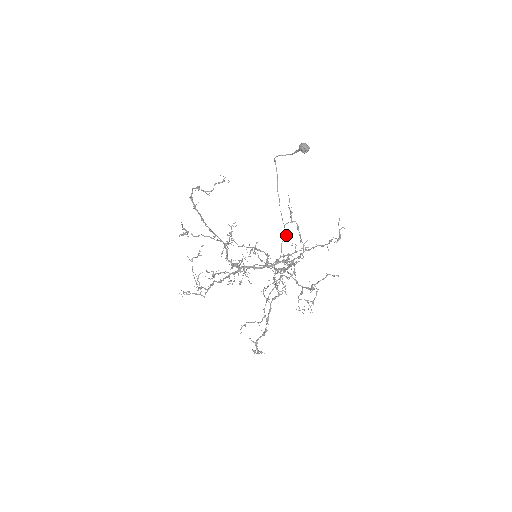
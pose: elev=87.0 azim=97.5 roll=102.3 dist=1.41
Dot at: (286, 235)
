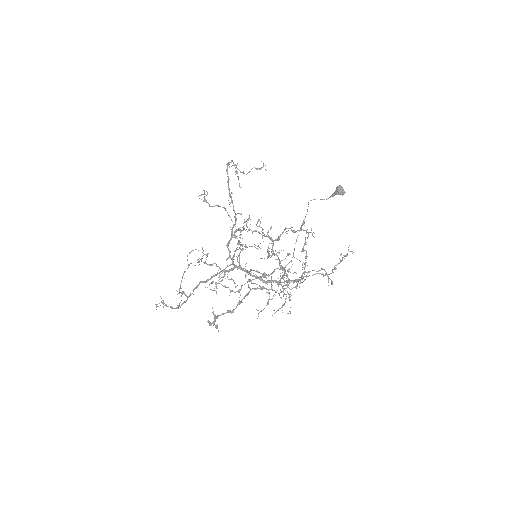
Dot at: (291, 266)
